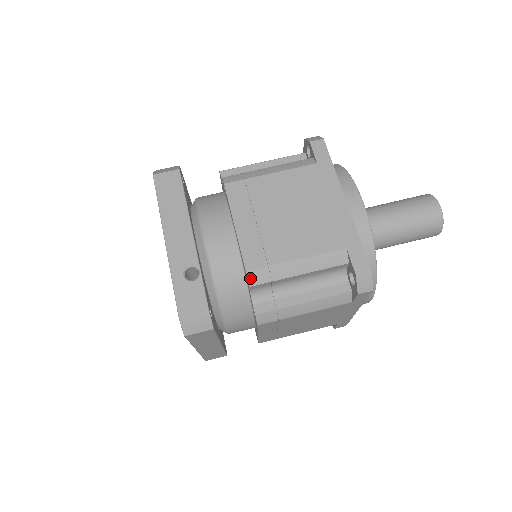
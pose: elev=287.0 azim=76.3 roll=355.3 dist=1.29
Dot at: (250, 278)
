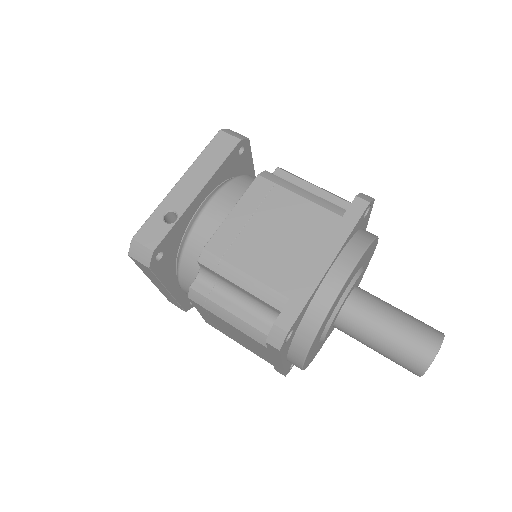
Dot at: (202, 255)
